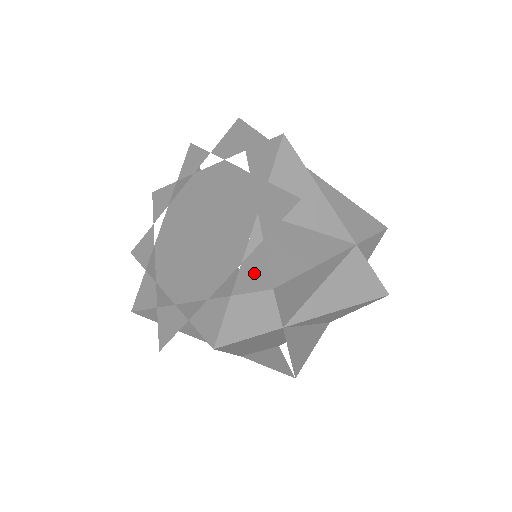
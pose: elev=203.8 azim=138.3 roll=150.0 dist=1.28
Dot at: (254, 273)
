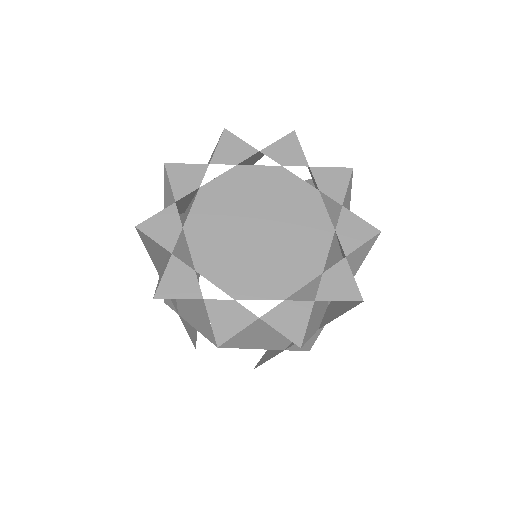
Dot at: (292, 320)
